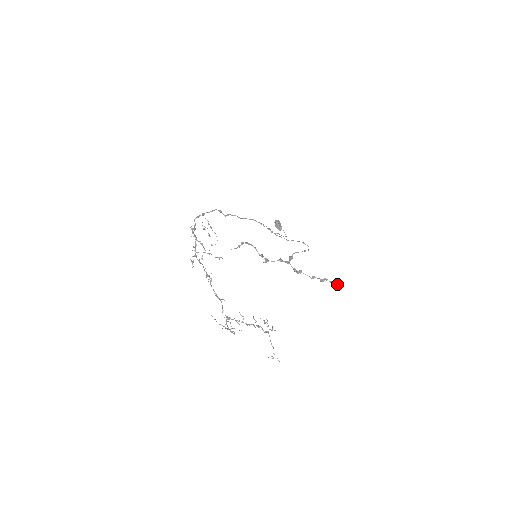
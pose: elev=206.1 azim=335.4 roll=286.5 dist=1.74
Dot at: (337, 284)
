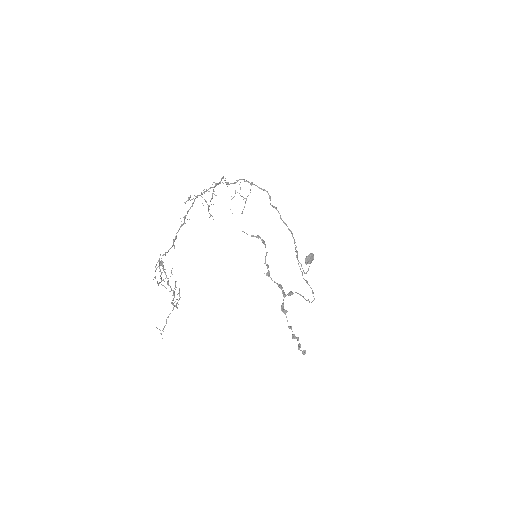
Dot at: (303, 353)
